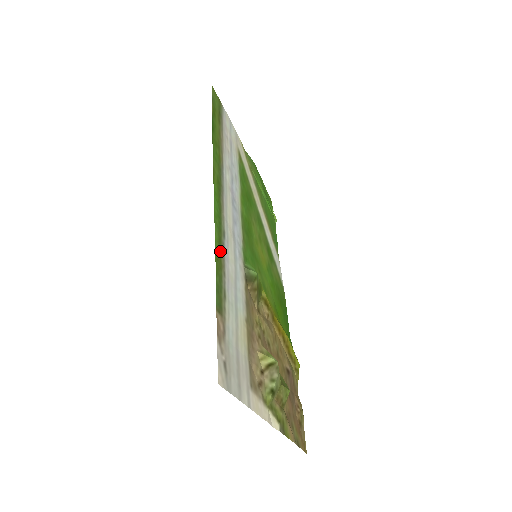
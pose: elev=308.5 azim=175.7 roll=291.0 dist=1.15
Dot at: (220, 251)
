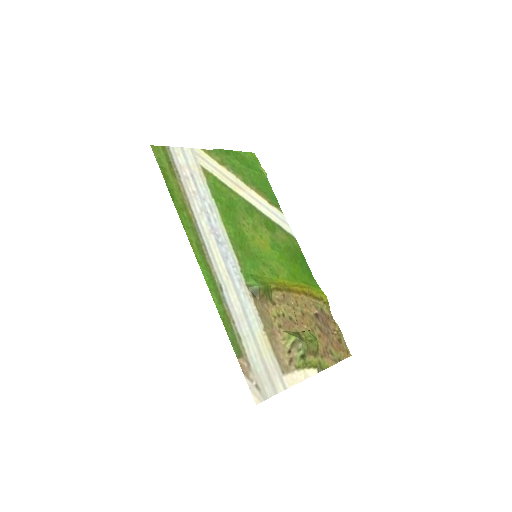
Dot at: (223, 308)
